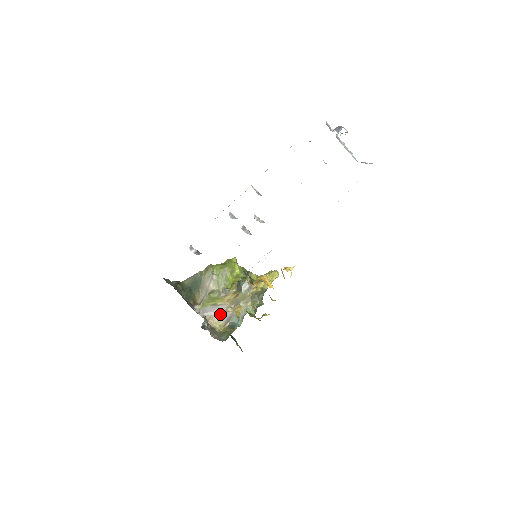
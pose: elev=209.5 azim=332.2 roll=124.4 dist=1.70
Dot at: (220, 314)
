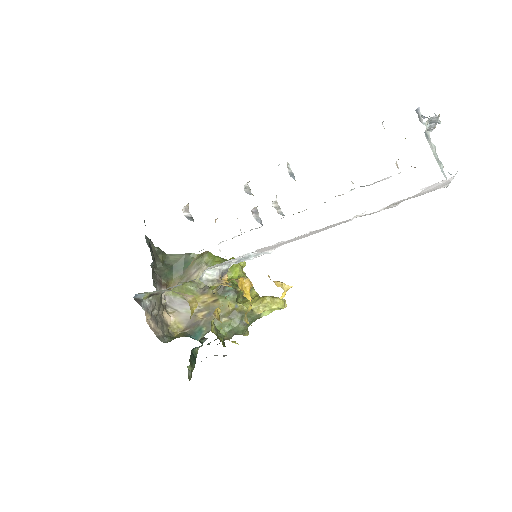
Dot at: (186, 314)
